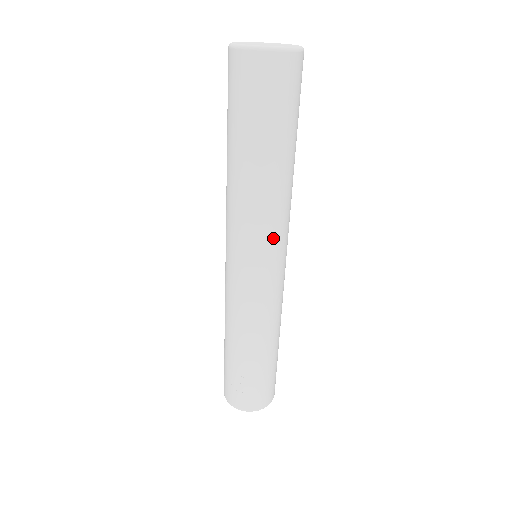
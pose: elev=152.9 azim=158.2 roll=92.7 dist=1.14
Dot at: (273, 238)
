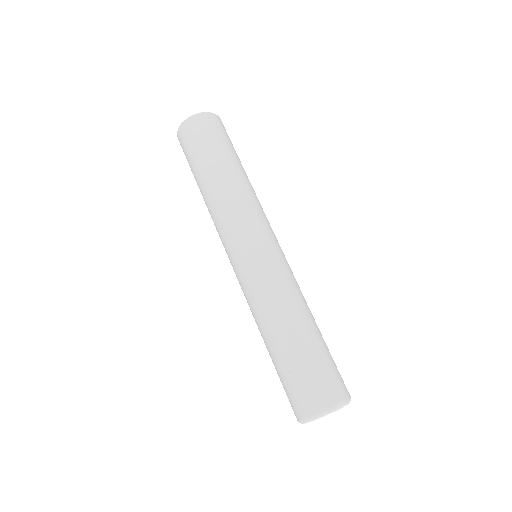
Dot at: (243, 222)
